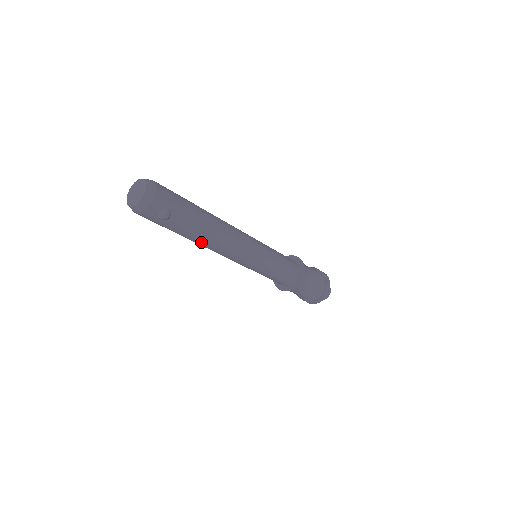
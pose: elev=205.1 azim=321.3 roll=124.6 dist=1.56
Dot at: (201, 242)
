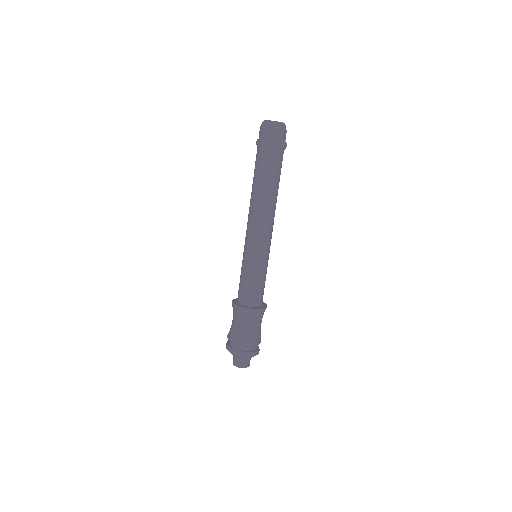
Dot at: (272, 190)
